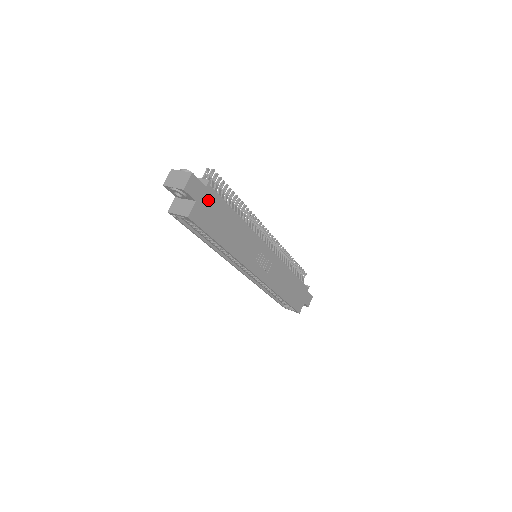
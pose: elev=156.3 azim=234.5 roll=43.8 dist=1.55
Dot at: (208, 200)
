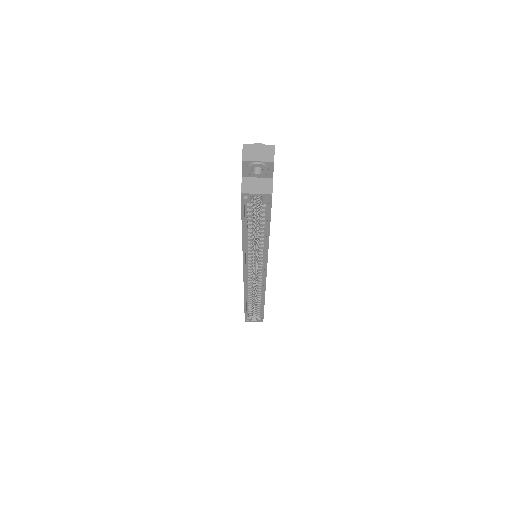
Dot at: occluded
